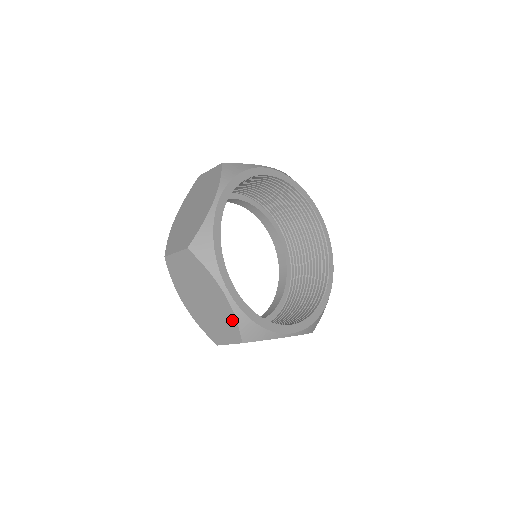
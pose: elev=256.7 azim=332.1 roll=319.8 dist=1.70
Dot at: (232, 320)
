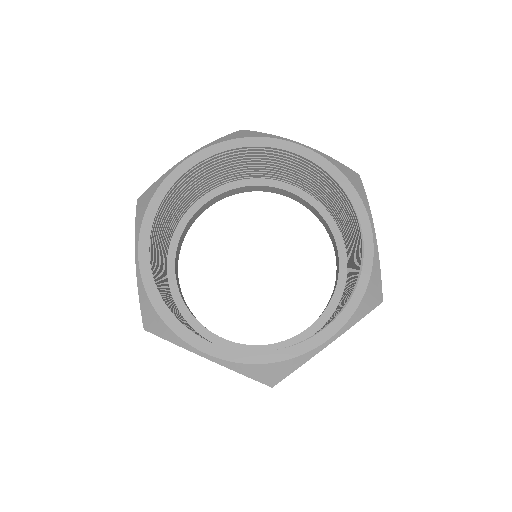
Dot at: occluded
